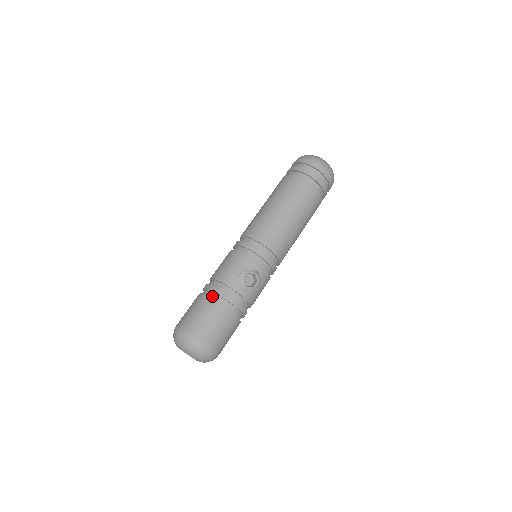
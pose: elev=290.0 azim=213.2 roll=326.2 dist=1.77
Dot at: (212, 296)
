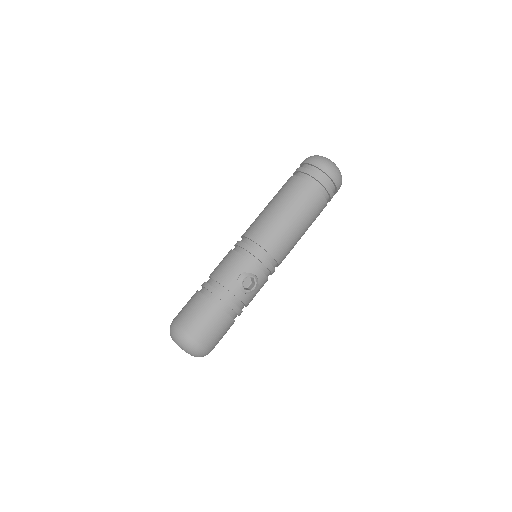
Dot at: (210, 296)
